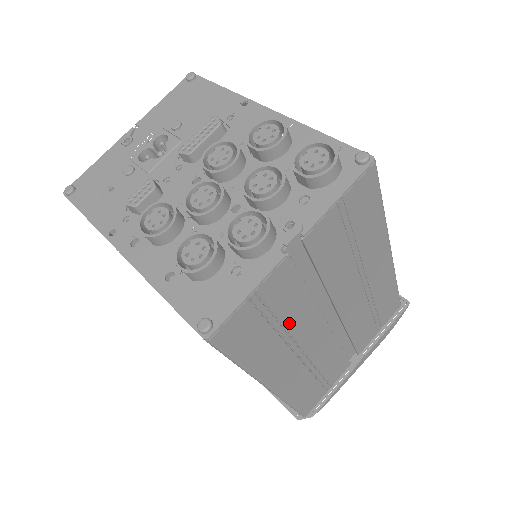
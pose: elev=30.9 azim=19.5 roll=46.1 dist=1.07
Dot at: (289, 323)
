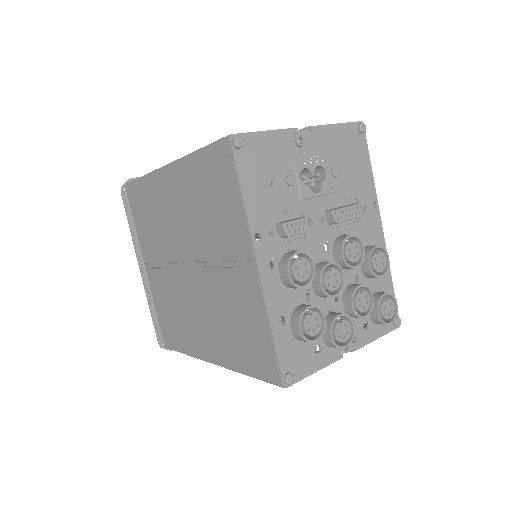
Dot at: occluded
